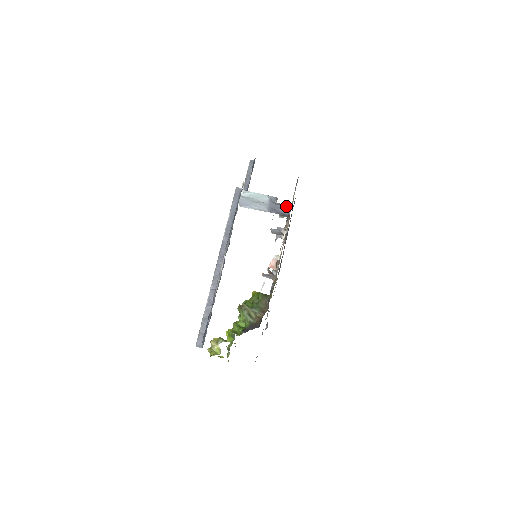
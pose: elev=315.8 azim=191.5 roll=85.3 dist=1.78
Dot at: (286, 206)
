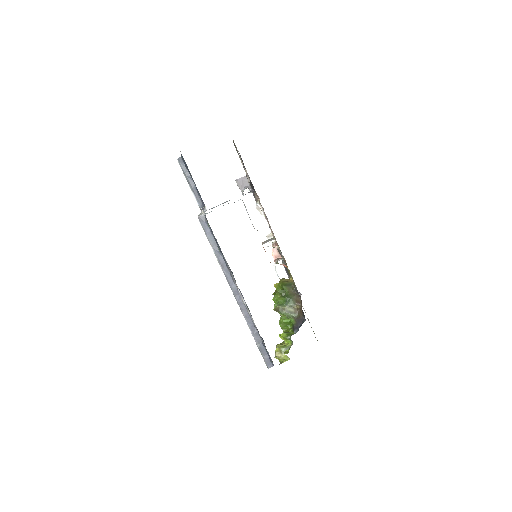
Dot at: occluded
